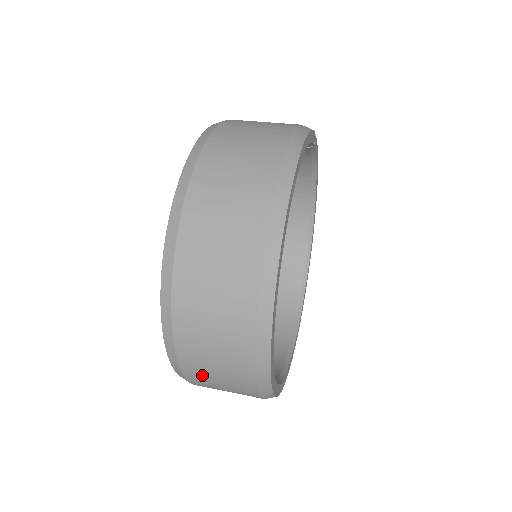
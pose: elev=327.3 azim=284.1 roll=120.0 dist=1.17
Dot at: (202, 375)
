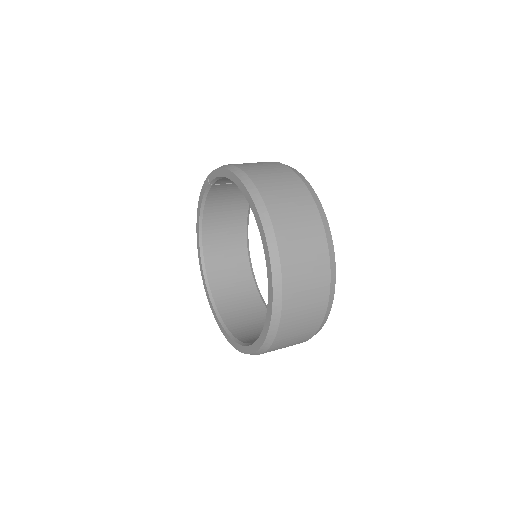
Dot at: (293, 320)
